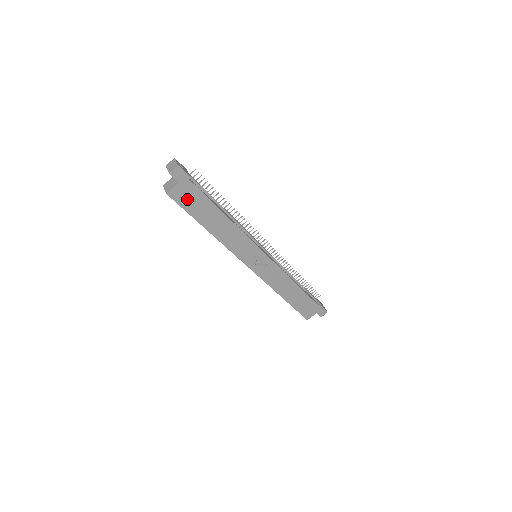
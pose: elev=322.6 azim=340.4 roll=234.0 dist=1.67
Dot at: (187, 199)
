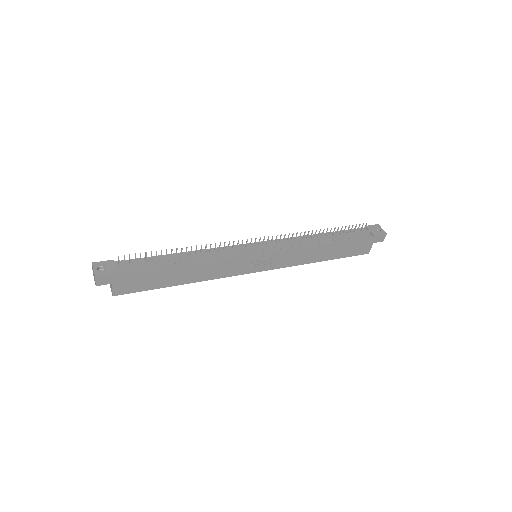
Dot at: (135, 285)
